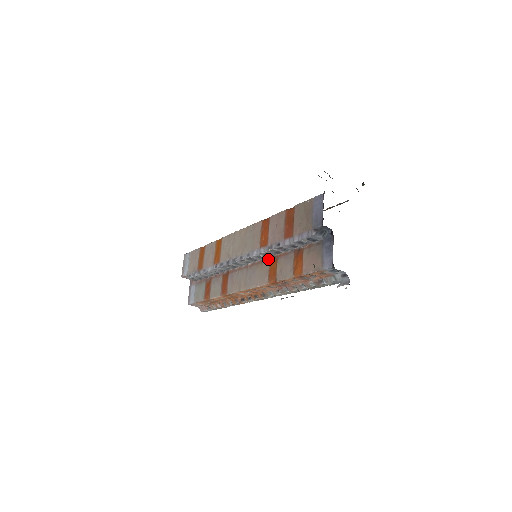
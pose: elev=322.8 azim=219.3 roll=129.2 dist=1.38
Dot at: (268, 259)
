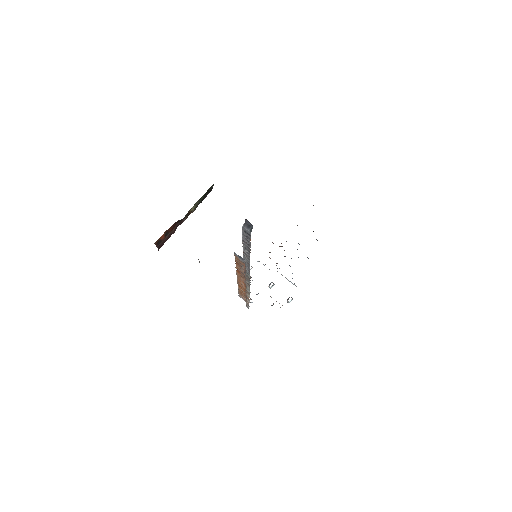
Dot at: occluded
